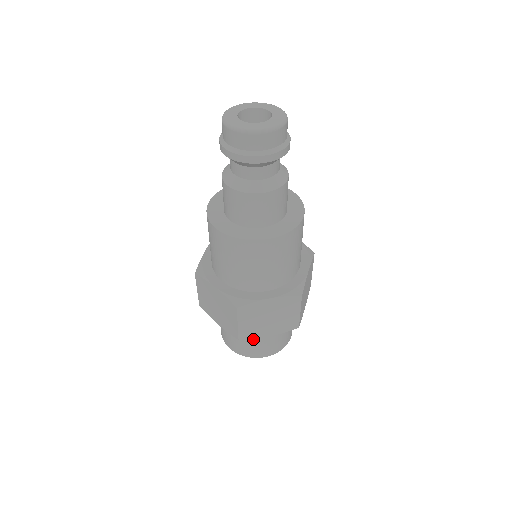
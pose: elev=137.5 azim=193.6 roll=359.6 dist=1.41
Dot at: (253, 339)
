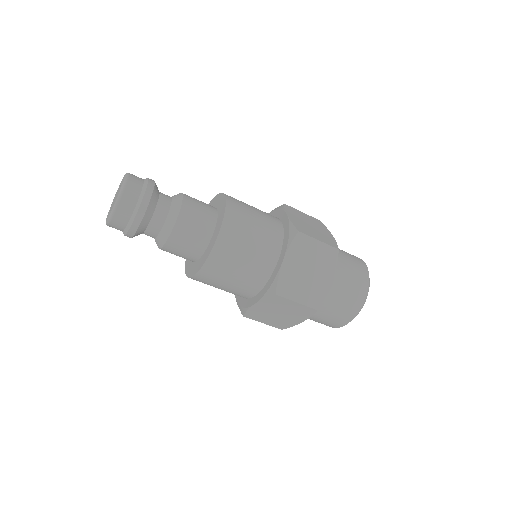
Dot at: (311, 319)
